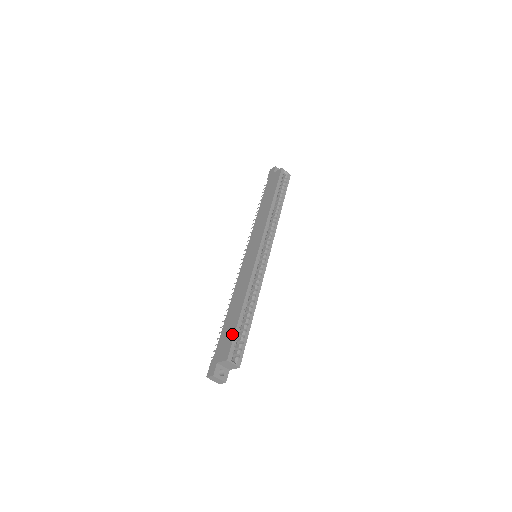
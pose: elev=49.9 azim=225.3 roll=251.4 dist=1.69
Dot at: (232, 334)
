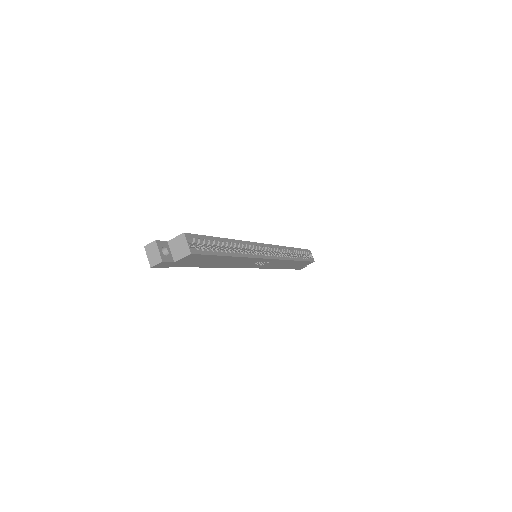
Dot at: occluded
